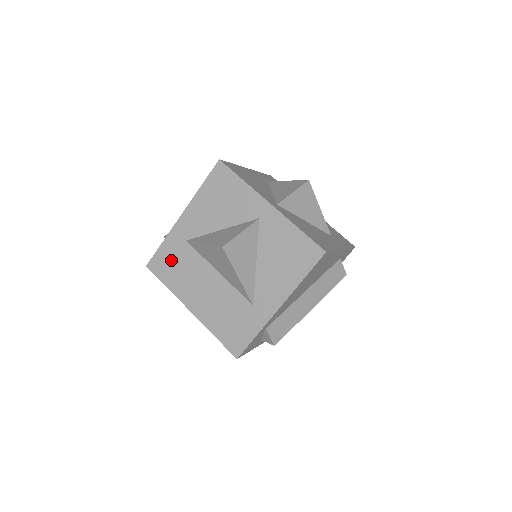
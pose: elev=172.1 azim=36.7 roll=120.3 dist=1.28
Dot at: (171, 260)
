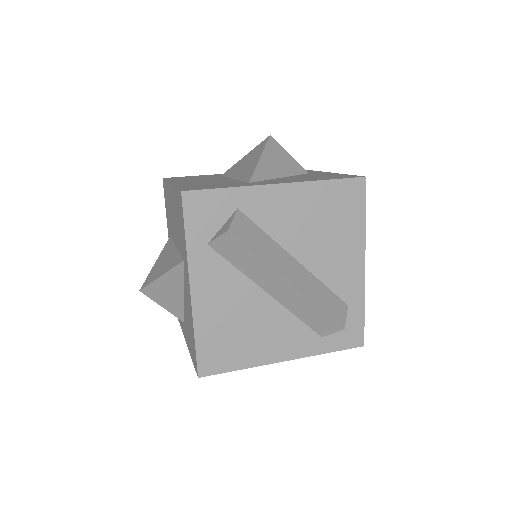
Dot at: (192, 177)
